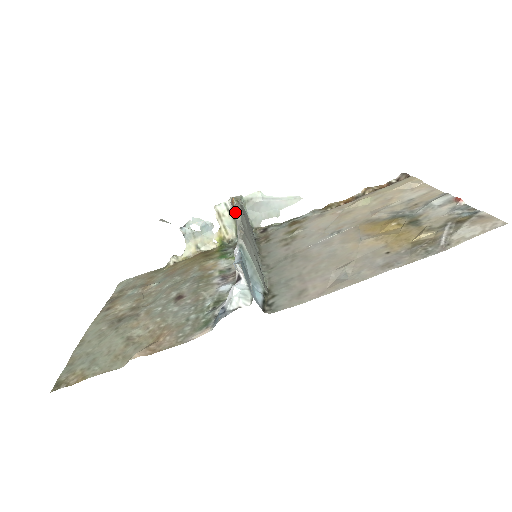
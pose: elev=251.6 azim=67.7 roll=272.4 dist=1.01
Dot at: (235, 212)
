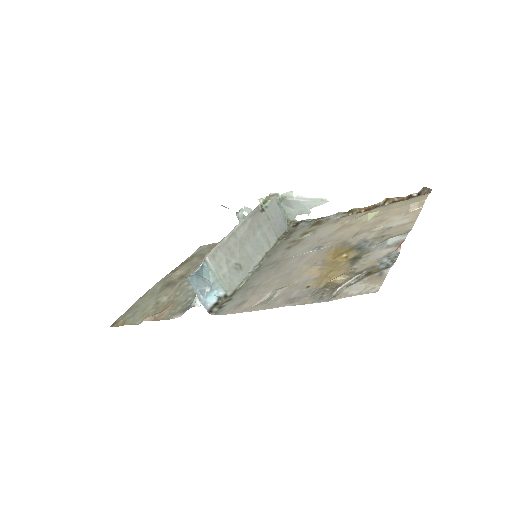
Dot at: occluded
